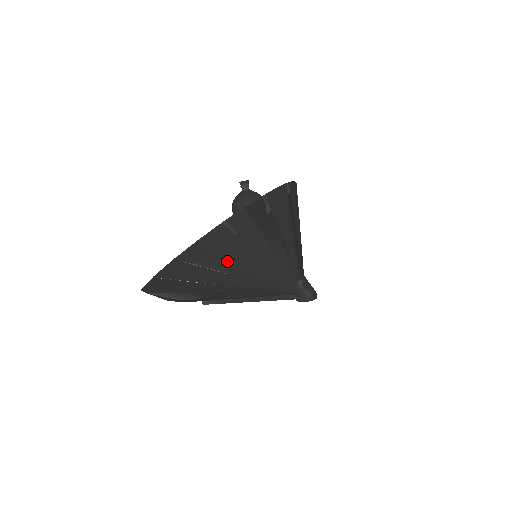
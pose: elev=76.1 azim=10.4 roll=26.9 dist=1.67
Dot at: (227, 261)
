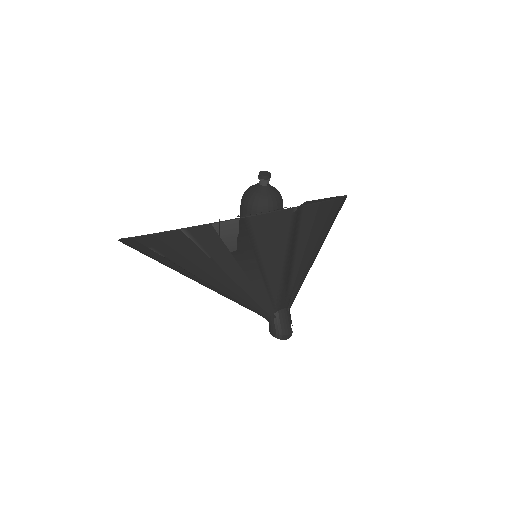
Dot at: (188, 263)
